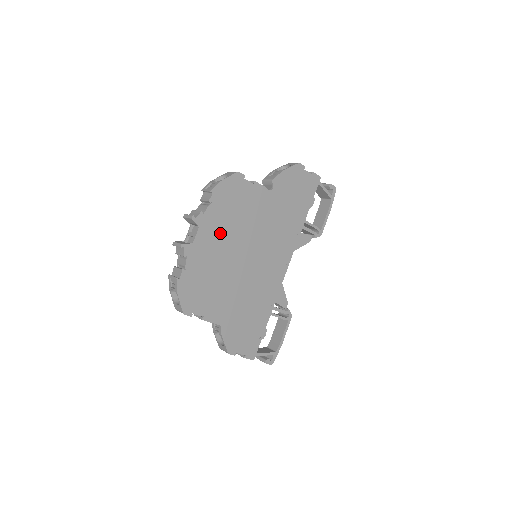
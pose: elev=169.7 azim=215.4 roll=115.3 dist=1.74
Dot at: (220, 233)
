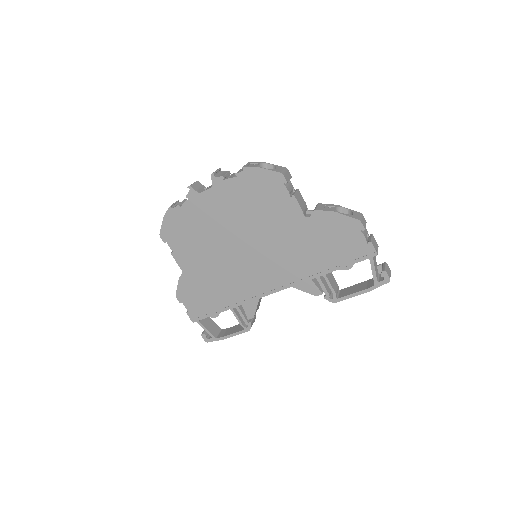
Dot at: (229, 207)
